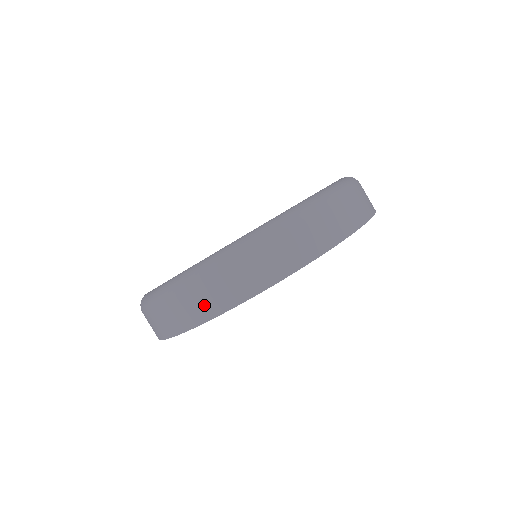
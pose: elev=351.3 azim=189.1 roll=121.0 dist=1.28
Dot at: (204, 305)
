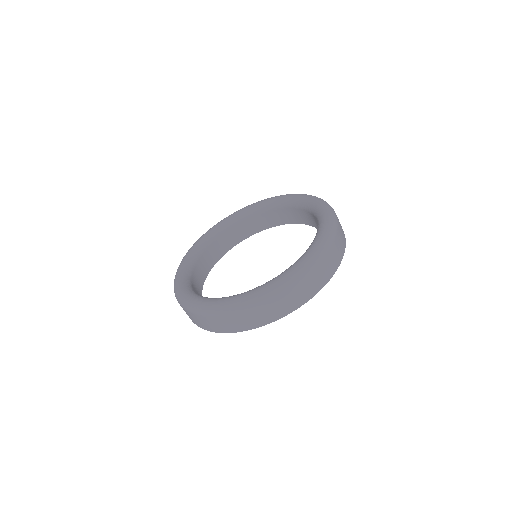
Dot at: (301, 296)
